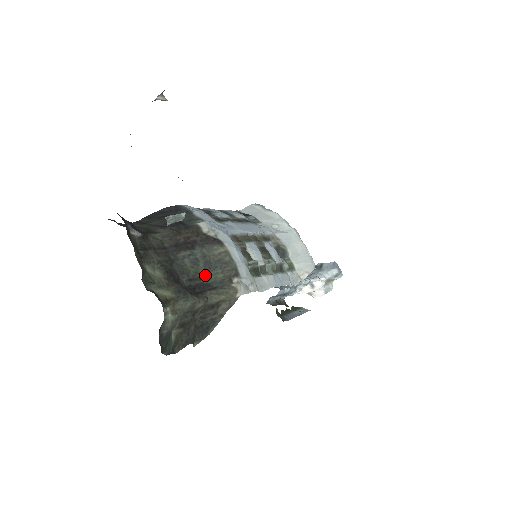
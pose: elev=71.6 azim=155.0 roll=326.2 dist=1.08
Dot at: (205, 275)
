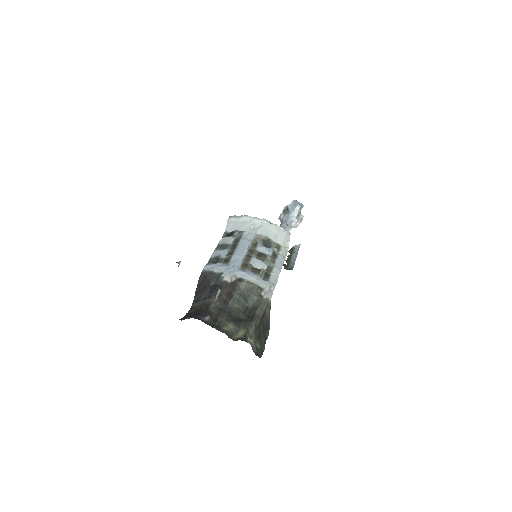
Dot at: (248, 304)
